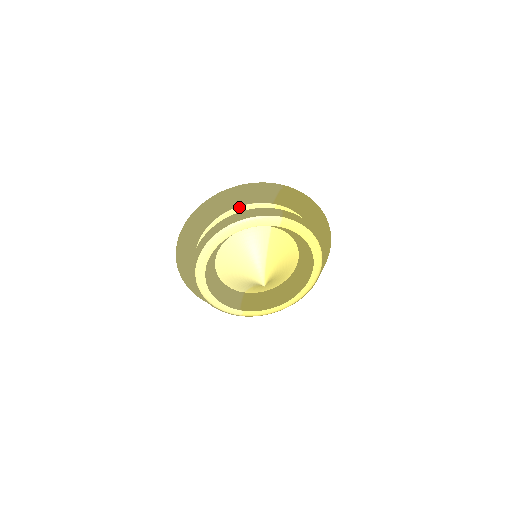
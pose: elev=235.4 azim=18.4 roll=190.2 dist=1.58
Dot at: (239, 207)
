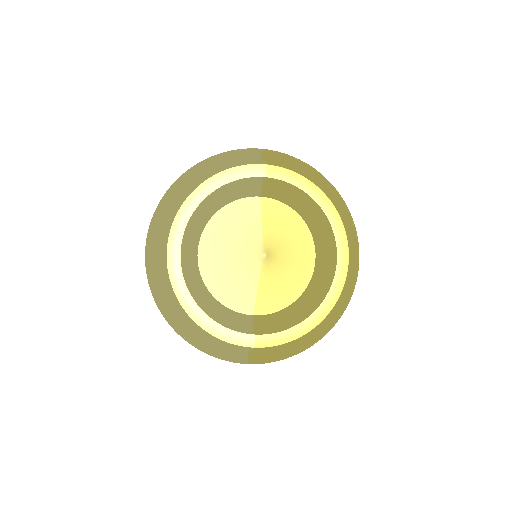
Dot at: occluded
